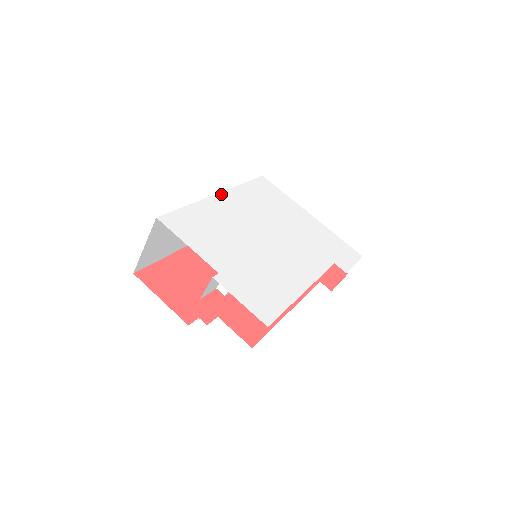
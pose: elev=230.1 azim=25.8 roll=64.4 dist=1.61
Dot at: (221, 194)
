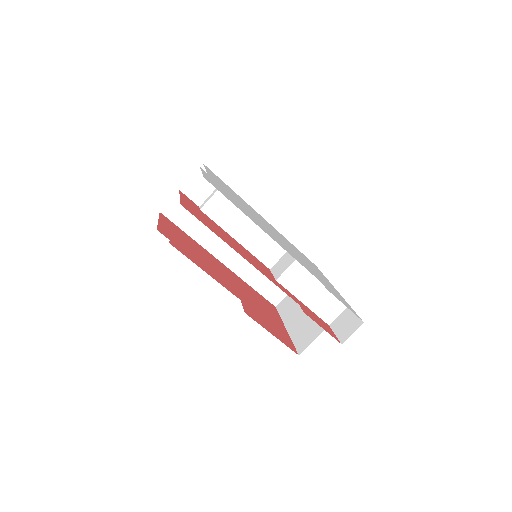
Dot at: occluded
